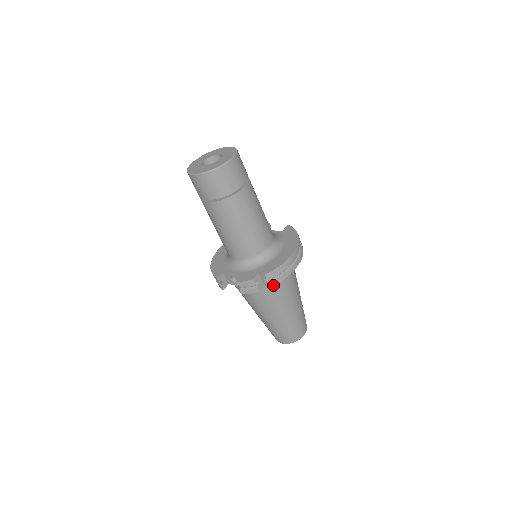
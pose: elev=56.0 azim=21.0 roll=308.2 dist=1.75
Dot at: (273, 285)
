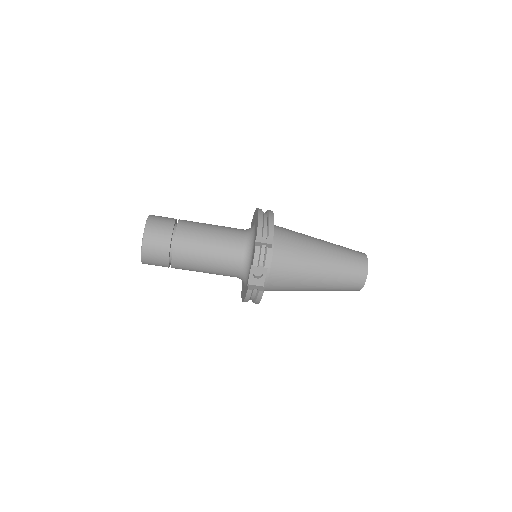
Dot at: (273, 234)
